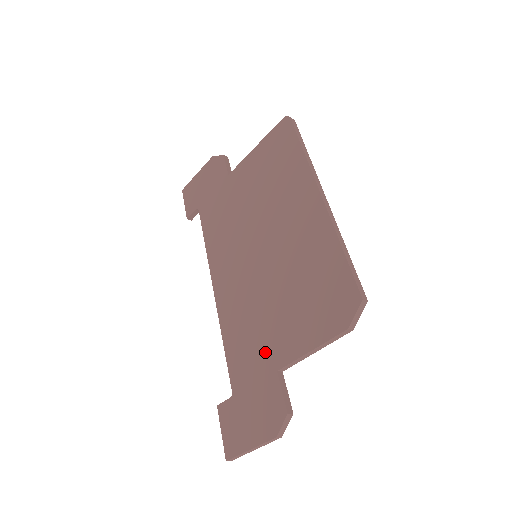
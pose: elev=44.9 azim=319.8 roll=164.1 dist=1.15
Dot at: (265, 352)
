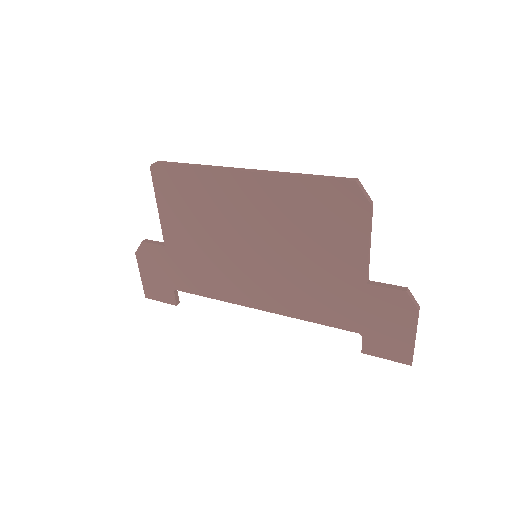
Dot at: (344, 287)
